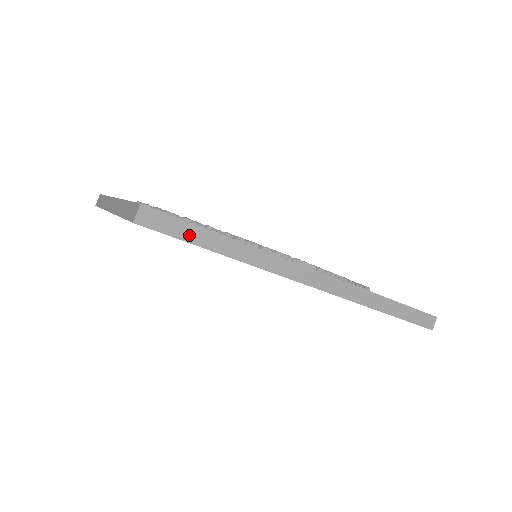
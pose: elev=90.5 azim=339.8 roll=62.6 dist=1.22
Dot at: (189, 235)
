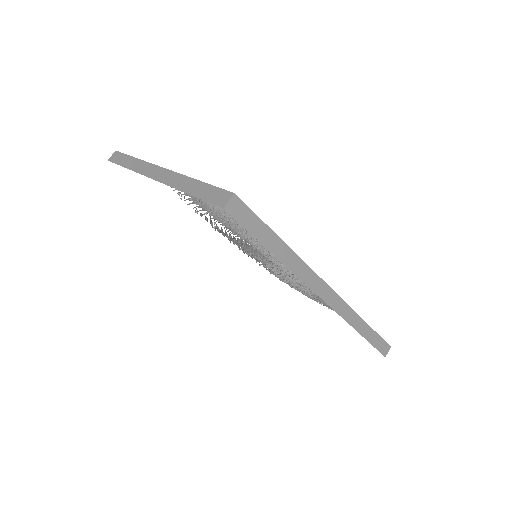
Dot at: (259, 232)
